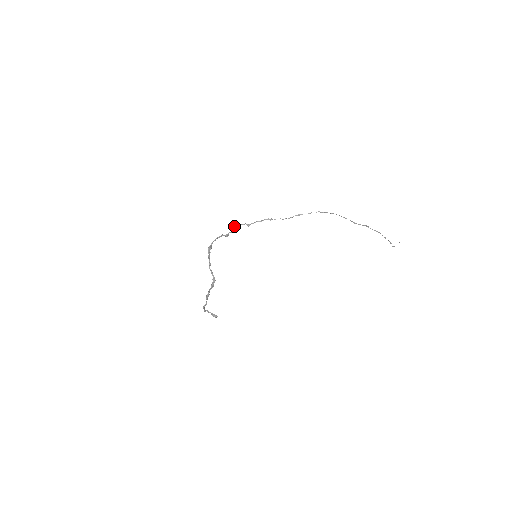
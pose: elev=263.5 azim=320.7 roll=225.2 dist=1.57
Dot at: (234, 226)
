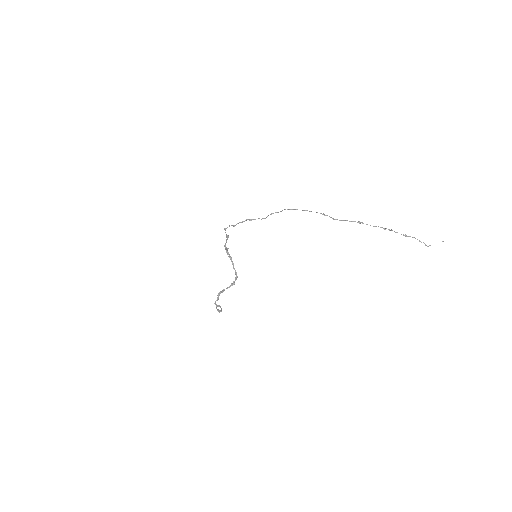
Dot at: (225, 228)
